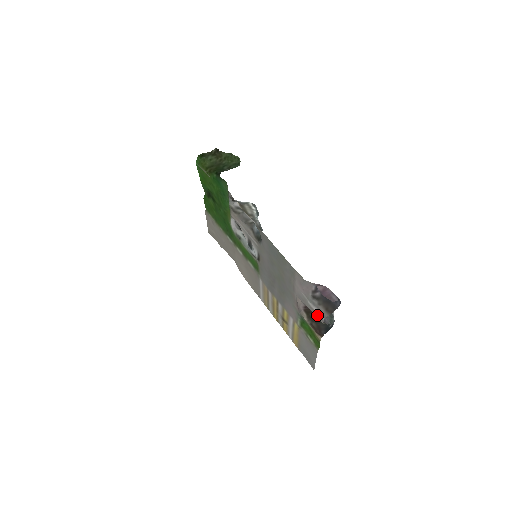
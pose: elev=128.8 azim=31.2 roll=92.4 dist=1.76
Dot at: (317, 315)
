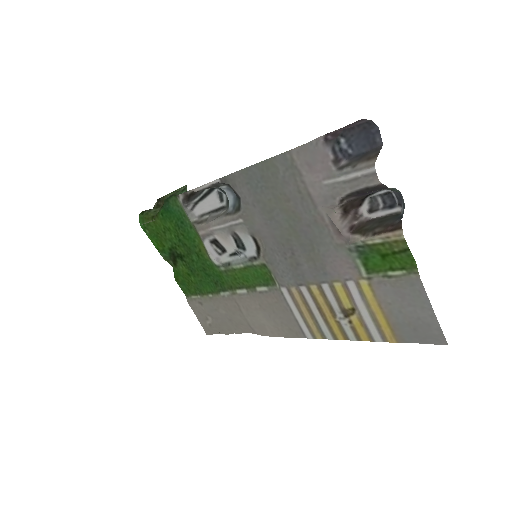
Dot at: (362, 180)
